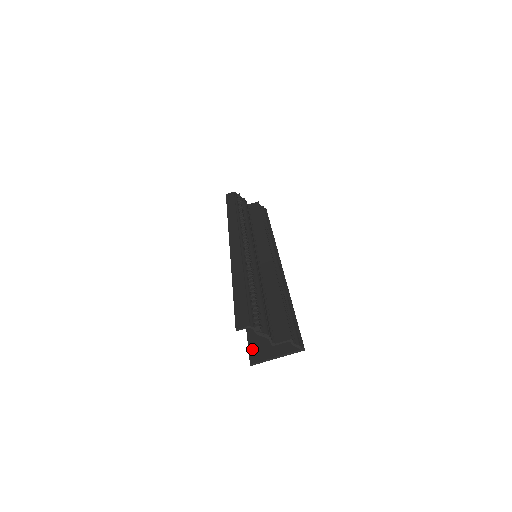
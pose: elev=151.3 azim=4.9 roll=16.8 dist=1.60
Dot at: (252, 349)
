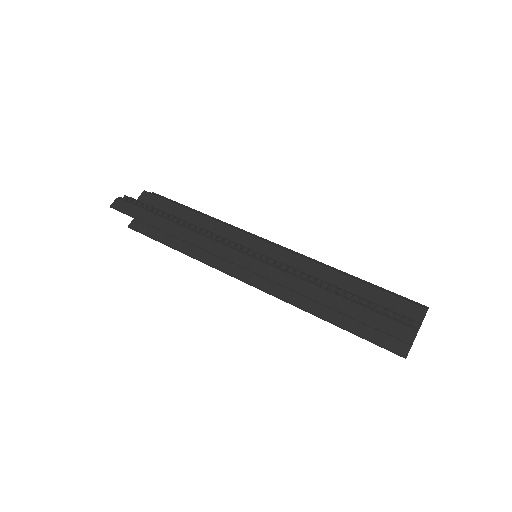
Dot at: (387, 345)
